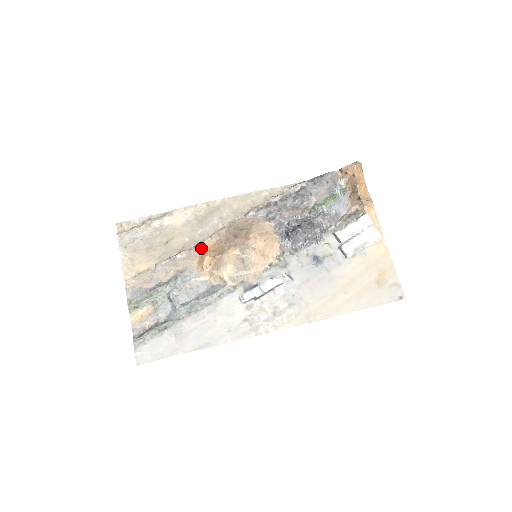
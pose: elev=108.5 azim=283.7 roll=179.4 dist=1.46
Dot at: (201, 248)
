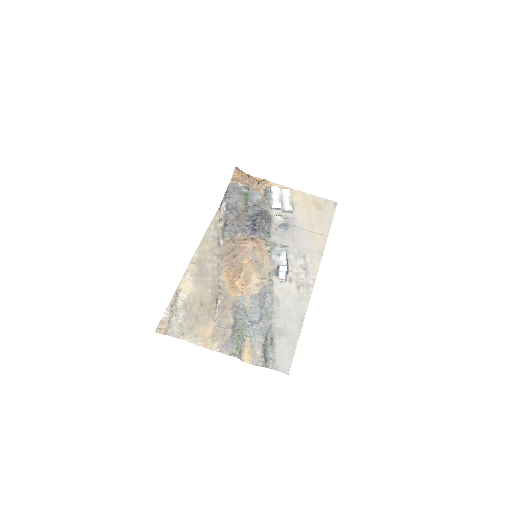
Dot at: (224, 285)
